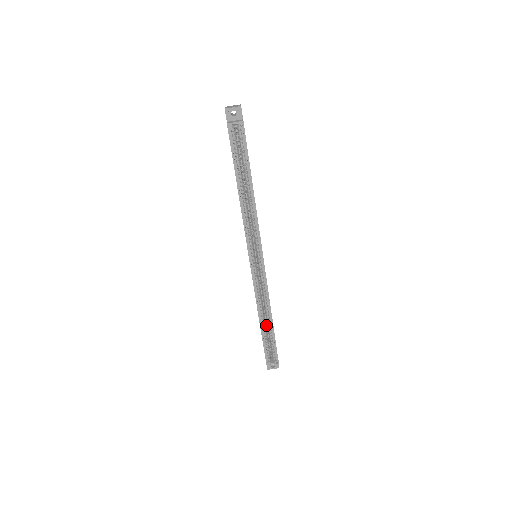
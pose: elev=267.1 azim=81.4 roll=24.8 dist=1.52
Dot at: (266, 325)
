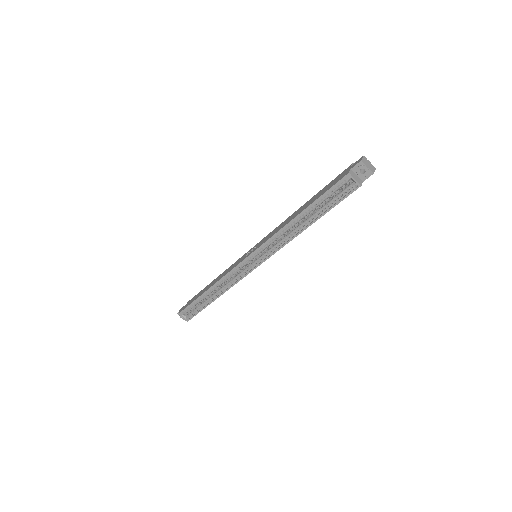
Dot at: (209, 295)
